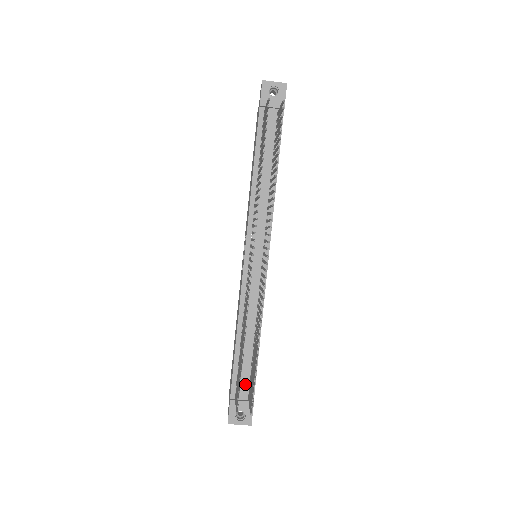
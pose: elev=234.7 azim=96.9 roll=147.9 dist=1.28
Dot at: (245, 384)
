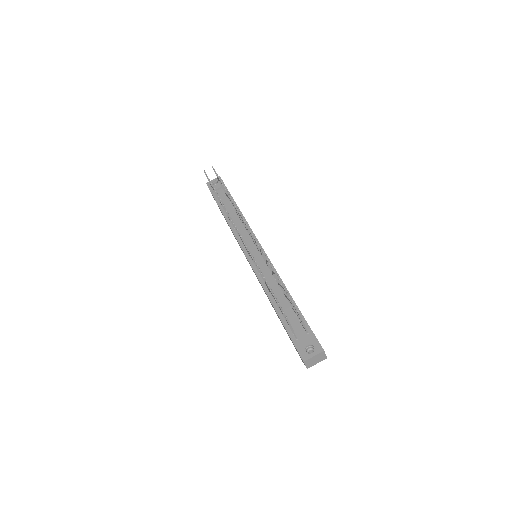
Dot at: (298, 327)
